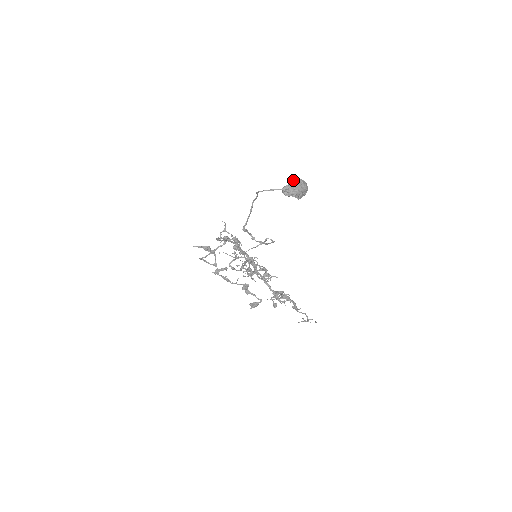
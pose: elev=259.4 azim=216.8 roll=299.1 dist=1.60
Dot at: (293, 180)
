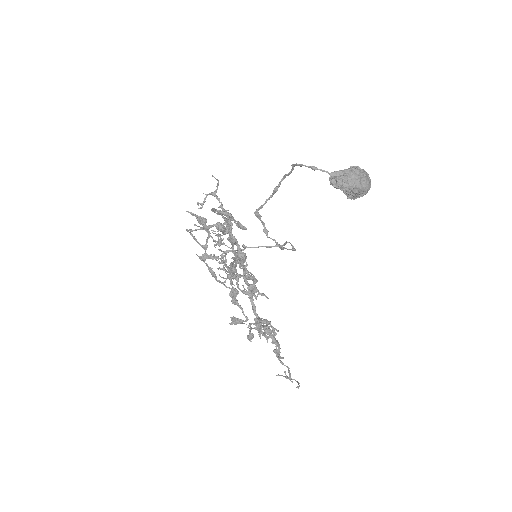
Dot at: (353, 166)
